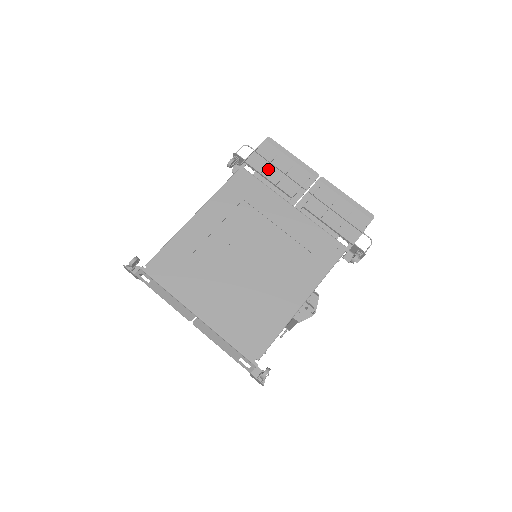
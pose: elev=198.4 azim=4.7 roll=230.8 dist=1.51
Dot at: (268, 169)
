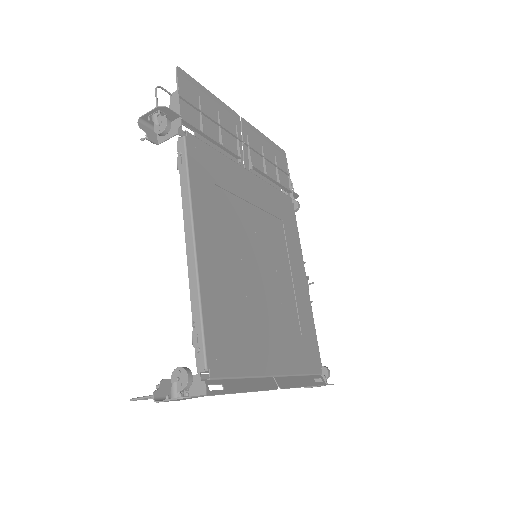
Dot at: (203, 123)
